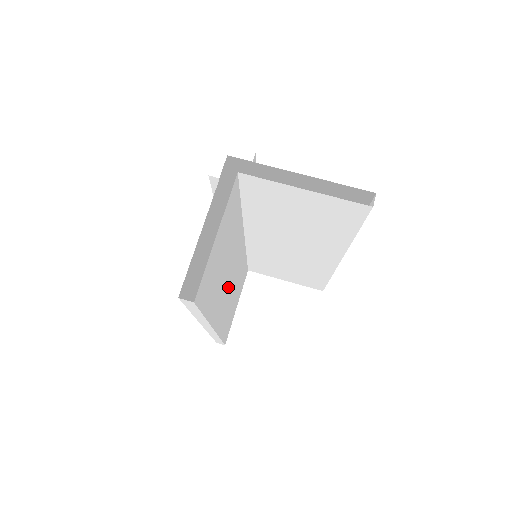
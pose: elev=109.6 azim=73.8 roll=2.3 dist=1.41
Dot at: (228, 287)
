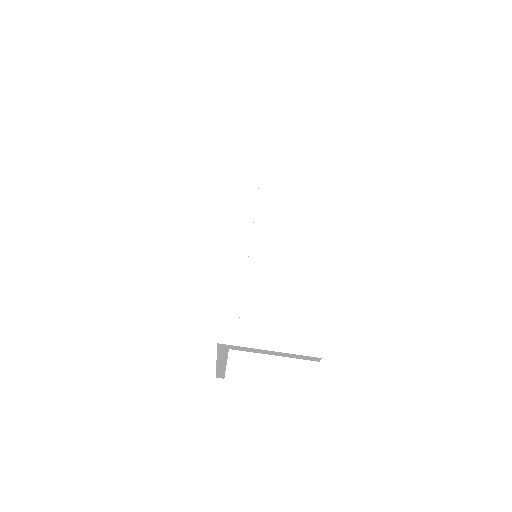
Dot at: occluded
